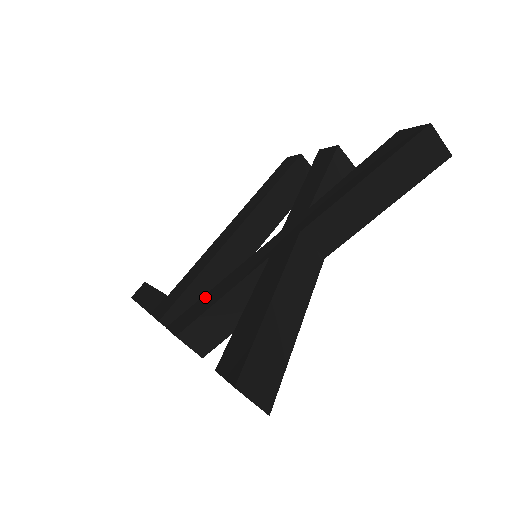
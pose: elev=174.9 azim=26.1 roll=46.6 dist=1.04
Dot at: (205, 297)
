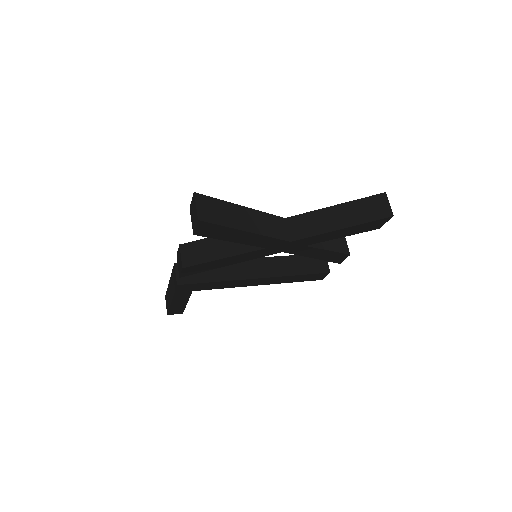
Dot at: occluded
